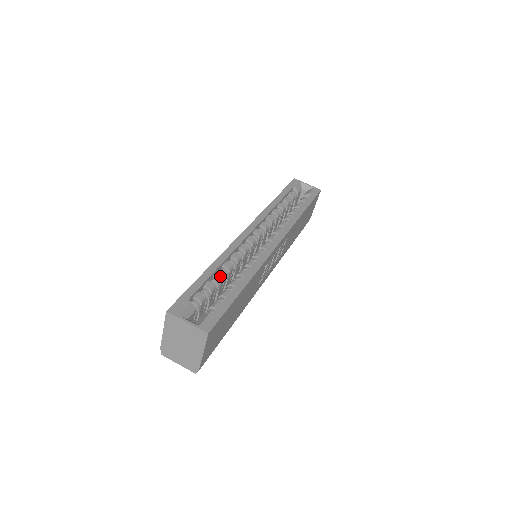
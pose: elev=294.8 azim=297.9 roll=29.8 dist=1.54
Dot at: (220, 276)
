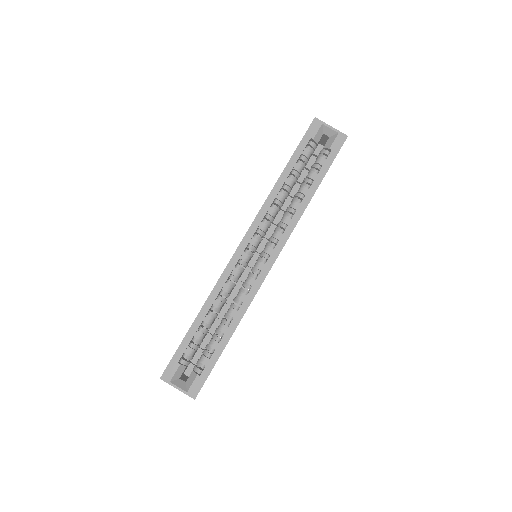
Dot at: (209, 321)
